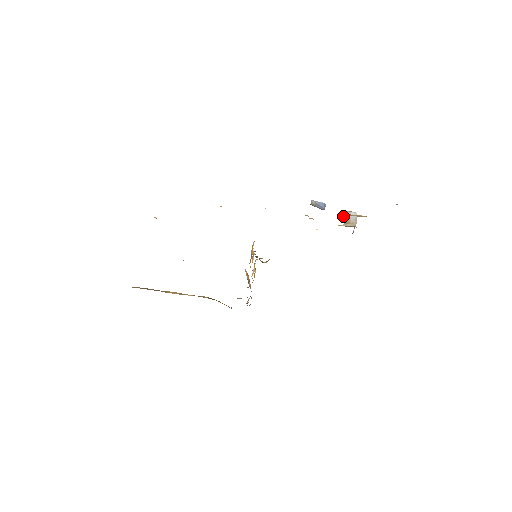
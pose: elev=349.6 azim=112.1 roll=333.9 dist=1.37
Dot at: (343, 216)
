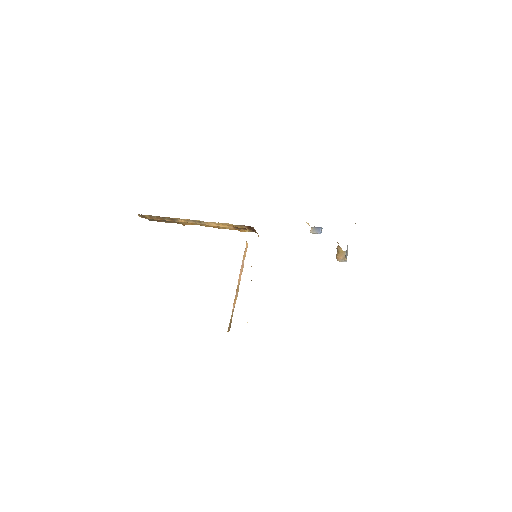
Dot at: (336, 254)
